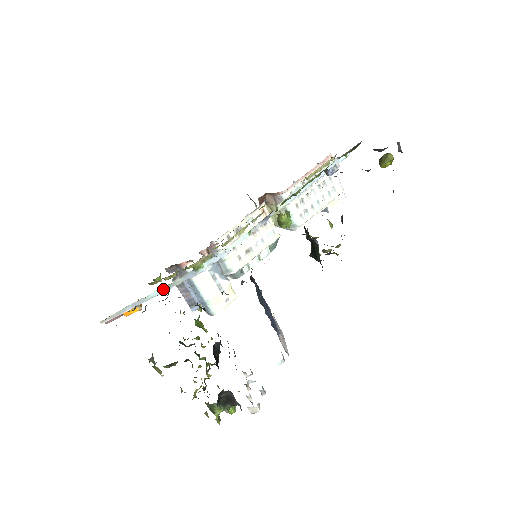
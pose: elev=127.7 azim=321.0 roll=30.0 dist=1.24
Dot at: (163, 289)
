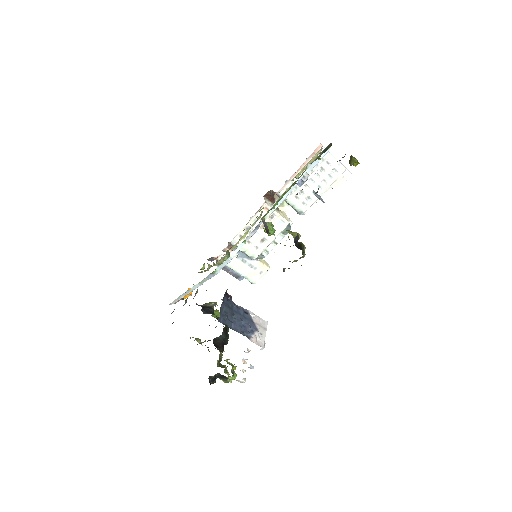
Dot at: (198, 285)
